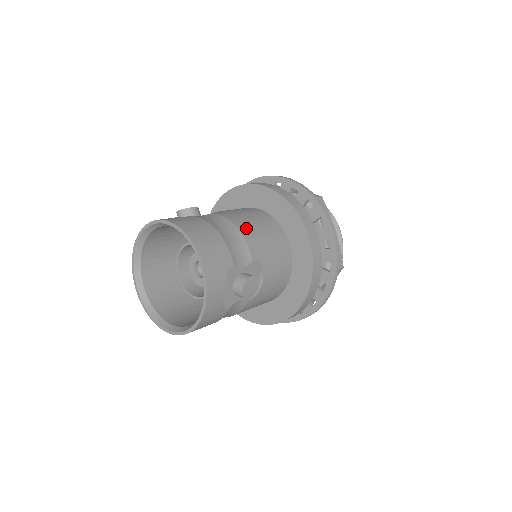
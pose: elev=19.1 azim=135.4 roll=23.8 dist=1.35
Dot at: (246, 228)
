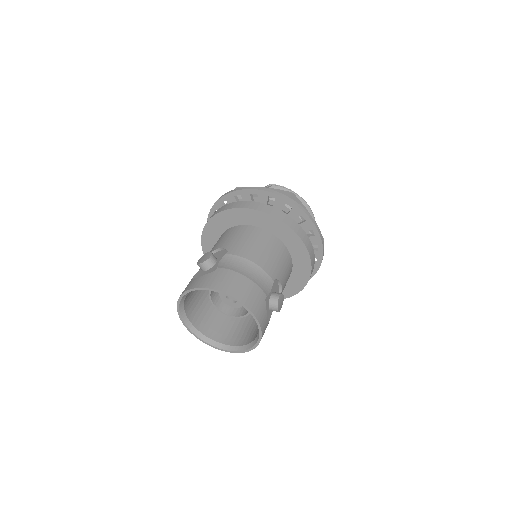
Dot at: (258, 257)
